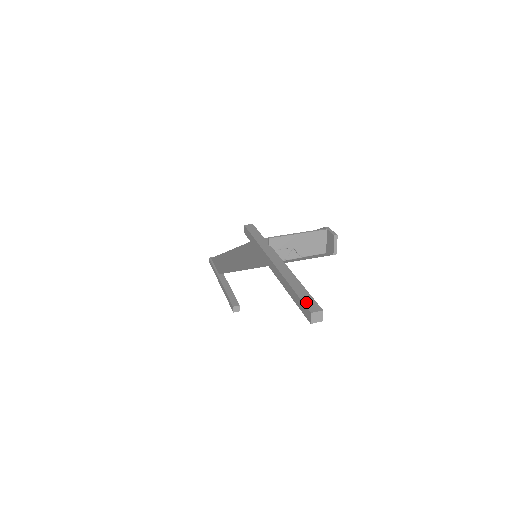
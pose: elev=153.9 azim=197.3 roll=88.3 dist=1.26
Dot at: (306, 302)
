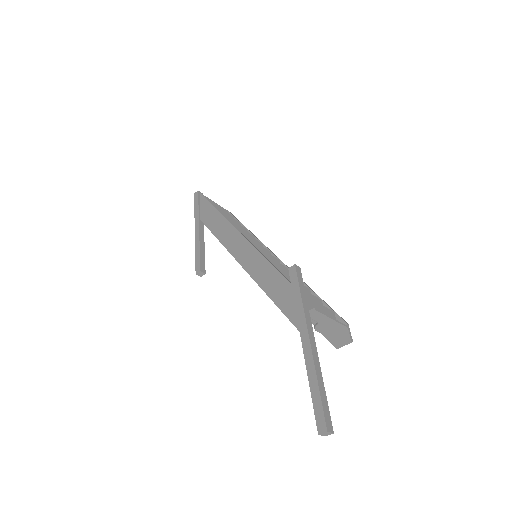
Dot at: (326, 415)
